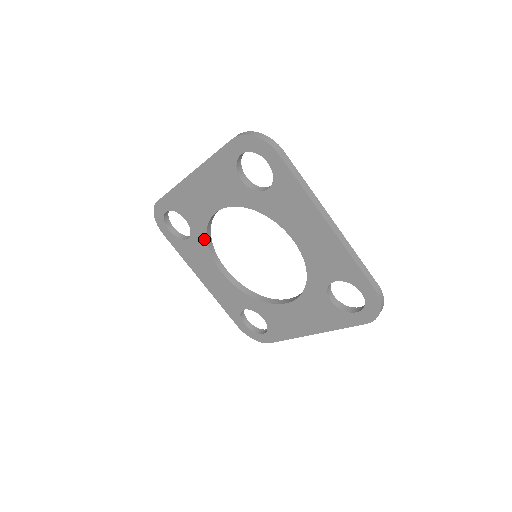
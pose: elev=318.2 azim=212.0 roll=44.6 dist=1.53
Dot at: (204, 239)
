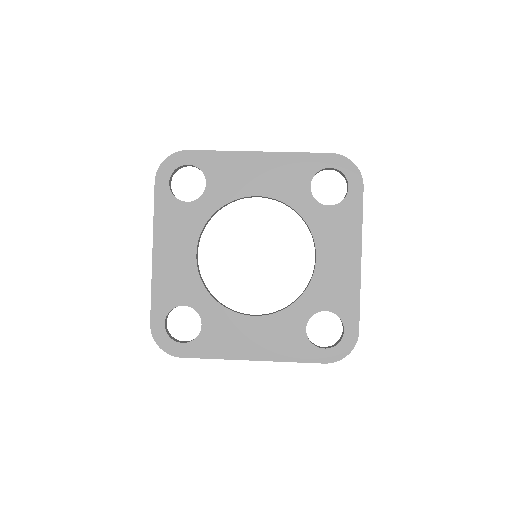
Dot at: (210, 212)
